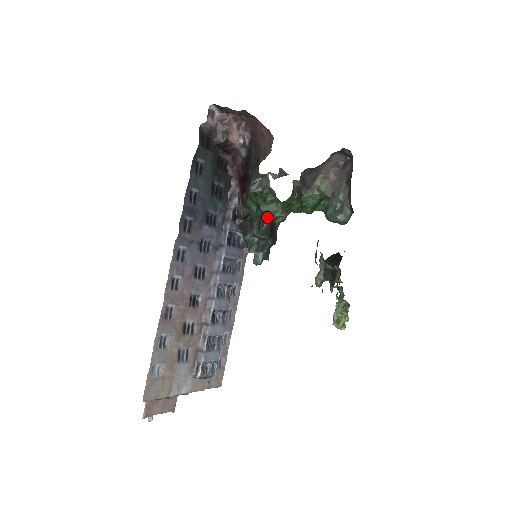
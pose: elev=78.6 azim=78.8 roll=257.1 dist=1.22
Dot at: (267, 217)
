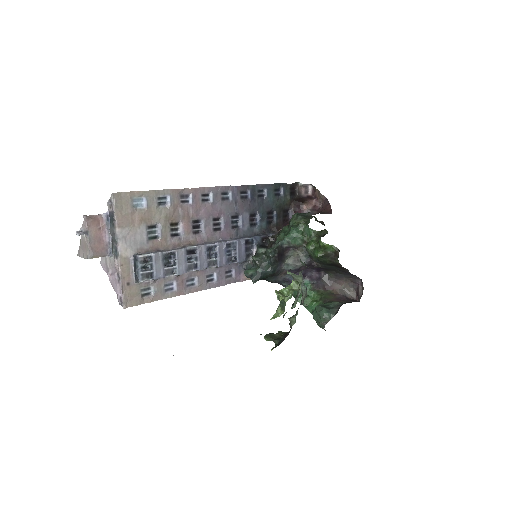
Dot at: (290, 234)
